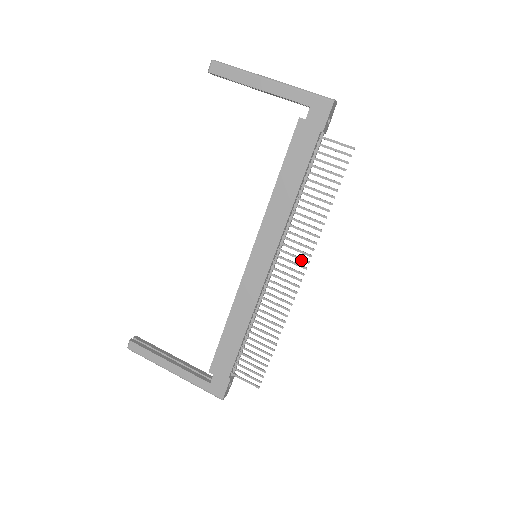
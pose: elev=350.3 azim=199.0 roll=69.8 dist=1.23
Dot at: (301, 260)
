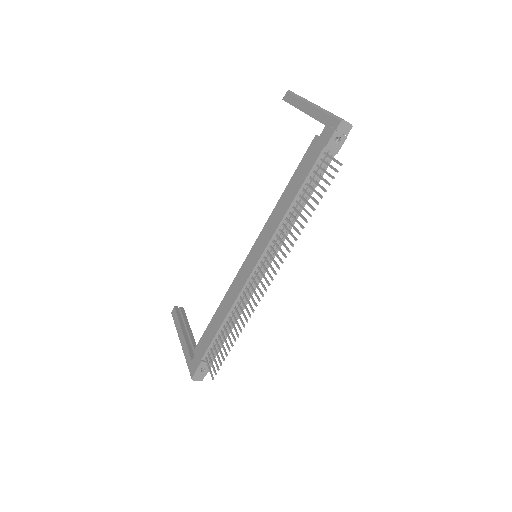
Dot at: (276, 265)
